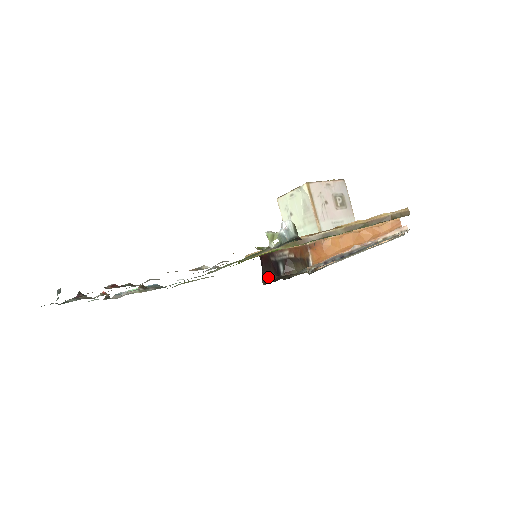
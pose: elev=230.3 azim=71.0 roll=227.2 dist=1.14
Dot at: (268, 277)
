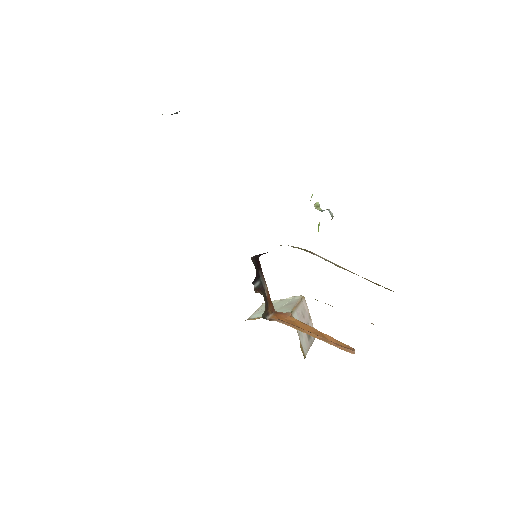
Dot at: (254, 264)
